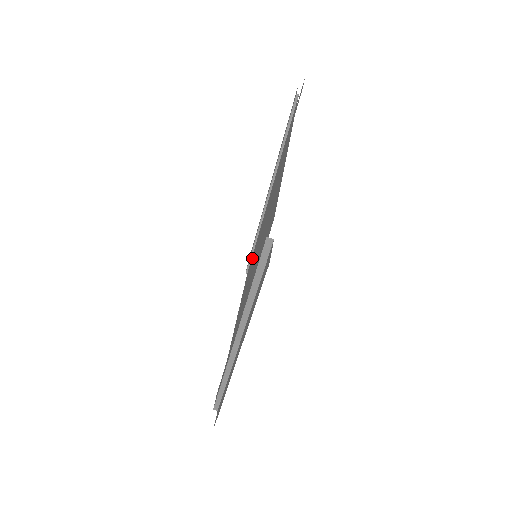
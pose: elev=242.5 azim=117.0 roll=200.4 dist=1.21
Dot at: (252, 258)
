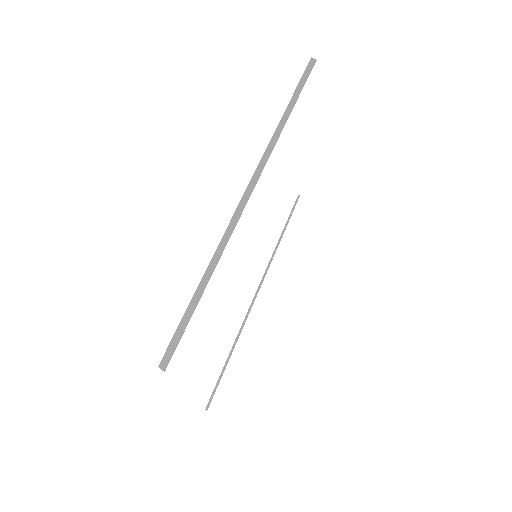
Dot at: occluded
